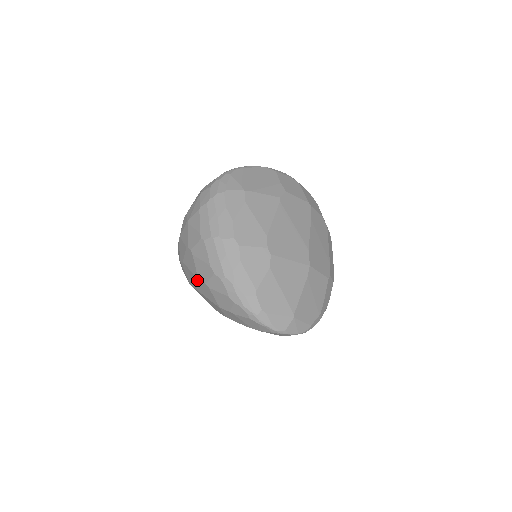
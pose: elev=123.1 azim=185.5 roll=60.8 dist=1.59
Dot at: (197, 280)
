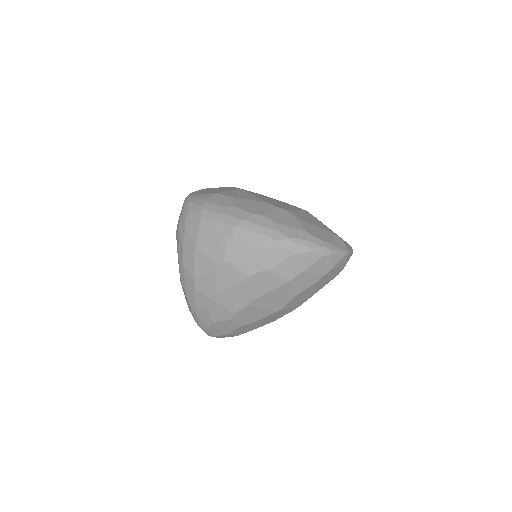
Dot at: (249, 283)
